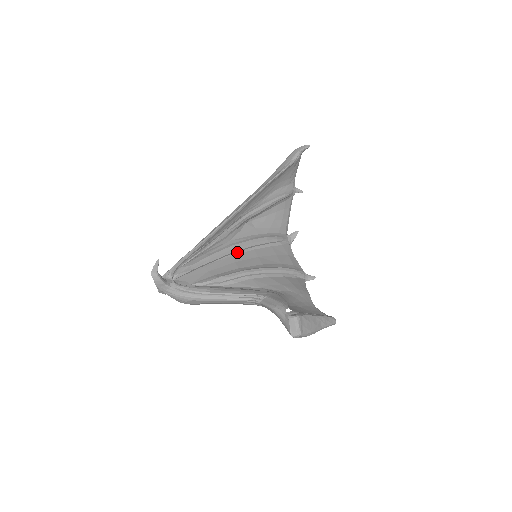
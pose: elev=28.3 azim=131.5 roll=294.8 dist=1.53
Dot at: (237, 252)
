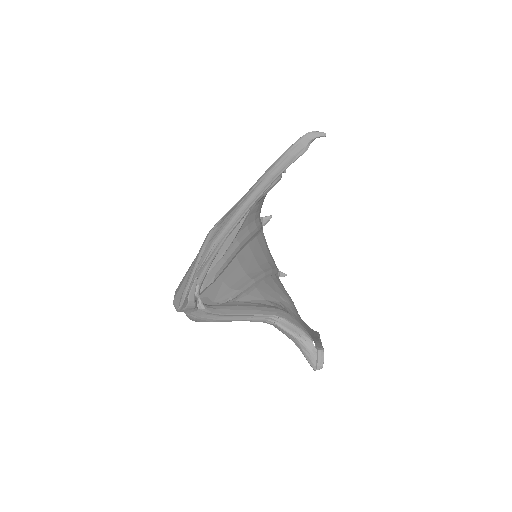
Dot at: occluded
